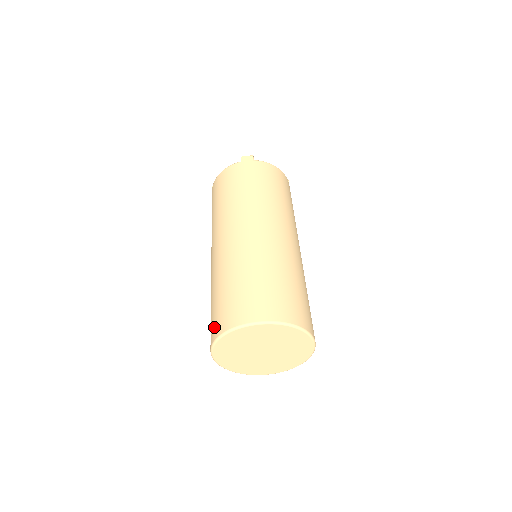
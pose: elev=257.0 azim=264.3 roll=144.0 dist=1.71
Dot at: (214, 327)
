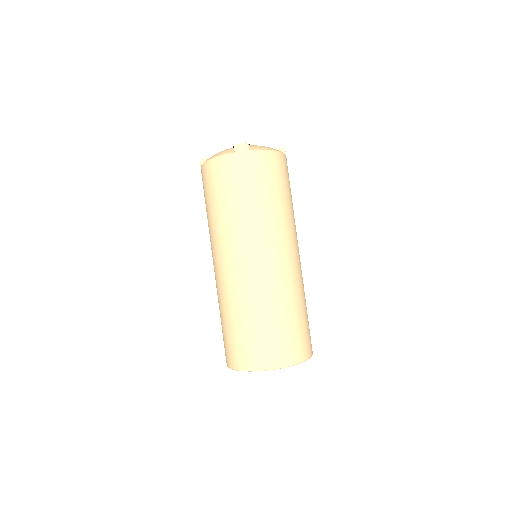
Dot at: (230, 356)
